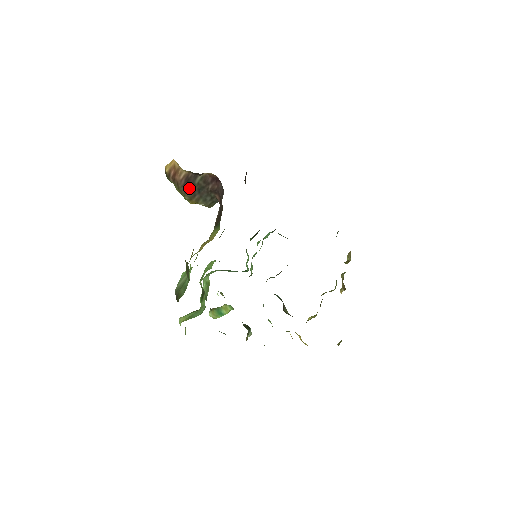
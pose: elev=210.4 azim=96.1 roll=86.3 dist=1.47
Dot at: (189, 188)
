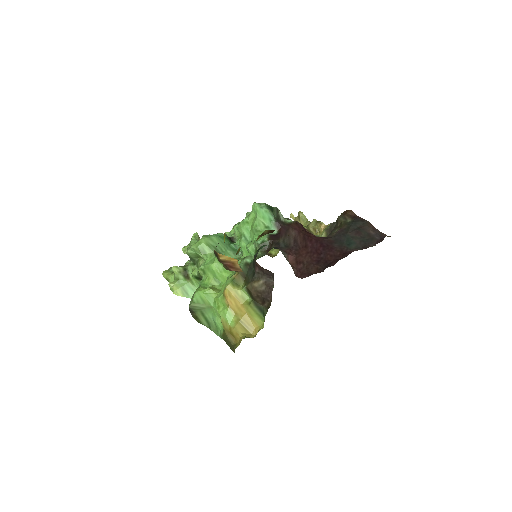
Dot at: occluded
